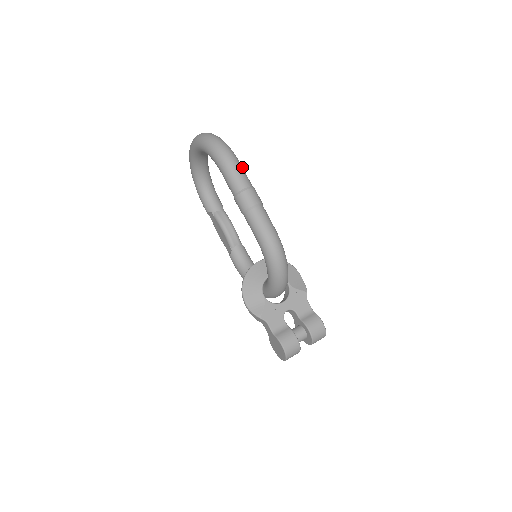
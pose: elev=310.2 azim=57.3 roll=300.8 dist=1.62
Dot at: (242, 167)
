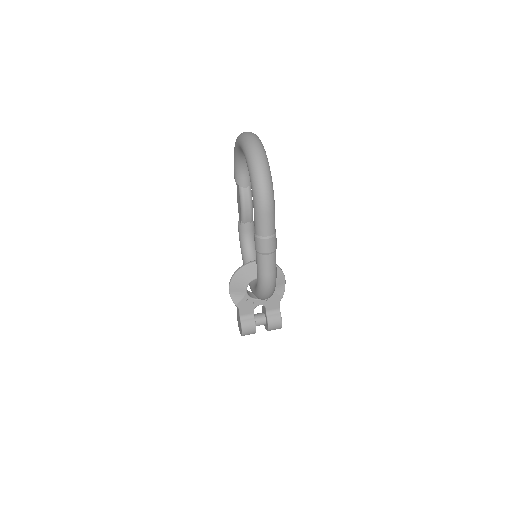
Dot at: (274, 213)
